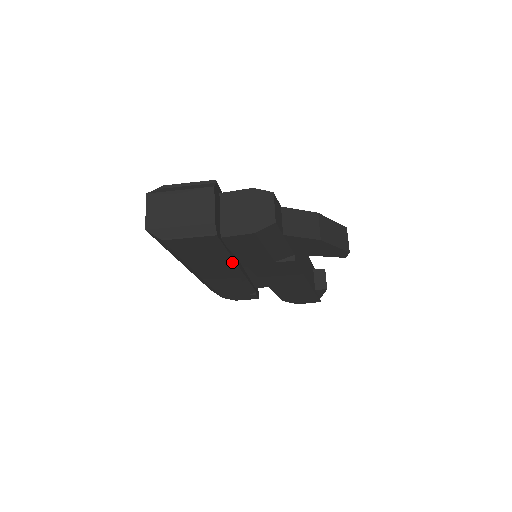
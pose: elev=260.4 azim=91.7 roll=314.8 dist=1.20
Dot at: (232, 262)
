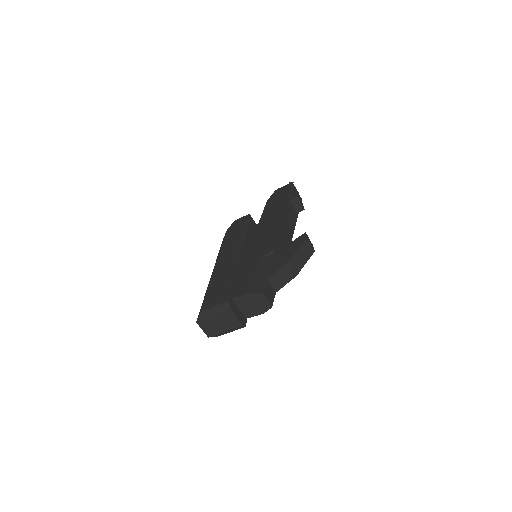
Dot at: occluded
